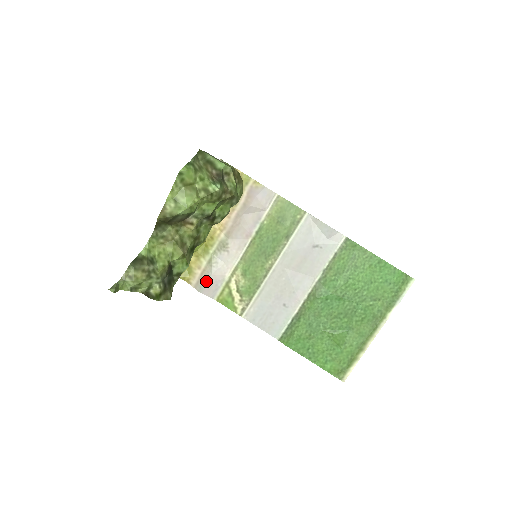
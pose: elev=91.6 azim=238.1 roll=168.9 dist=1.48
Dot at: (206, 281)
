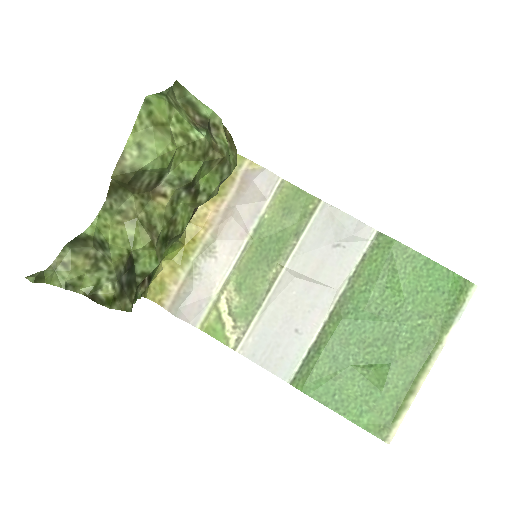
Dot at: (185, 300)
